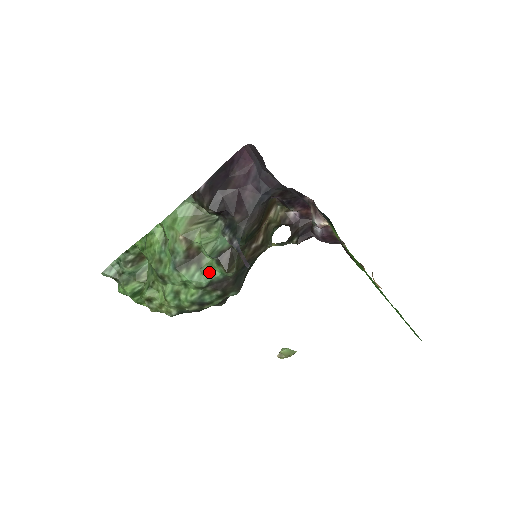
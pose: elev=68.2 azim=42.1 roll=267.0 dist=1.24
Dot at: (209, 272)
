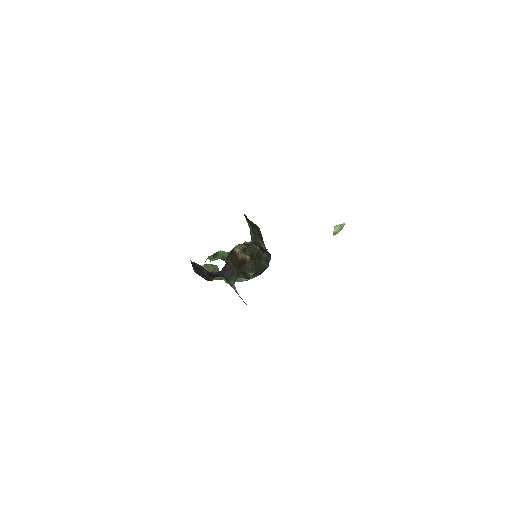
Dot at: occluded
